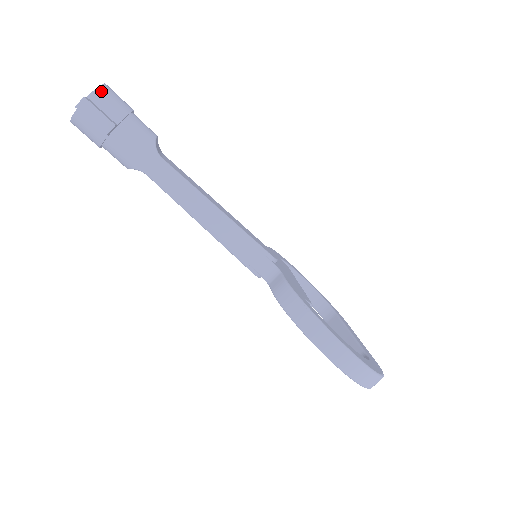
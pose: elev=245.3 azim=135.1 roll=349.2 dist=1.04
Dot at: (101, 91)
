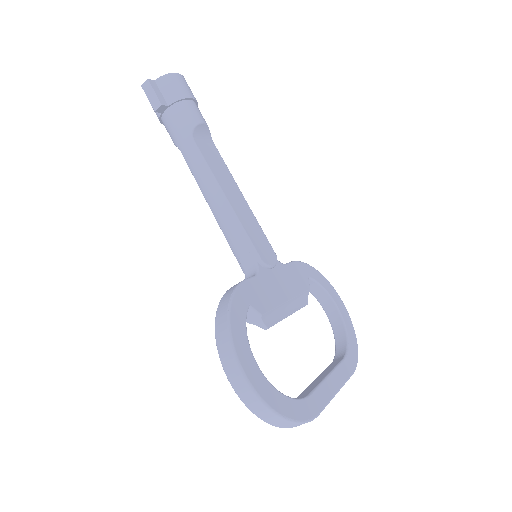
Dot at: (167, 77)
